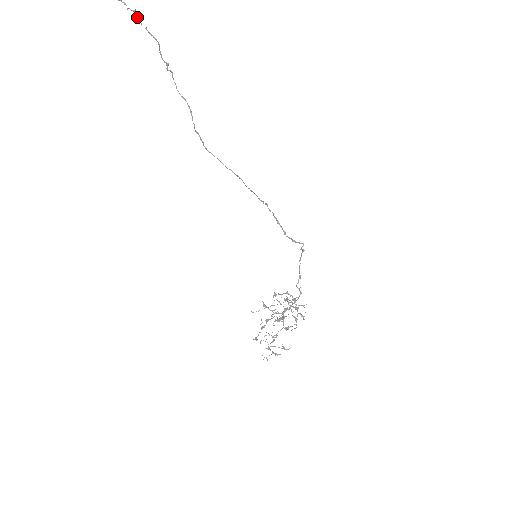
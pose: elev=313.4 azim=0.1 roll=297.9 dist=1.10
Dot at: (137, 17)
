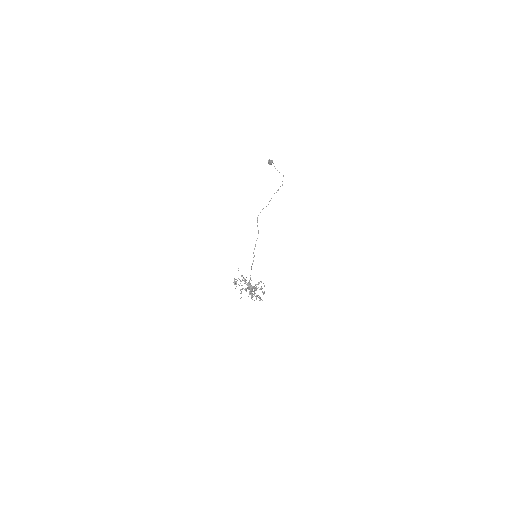
Dot at: (283, 176)
